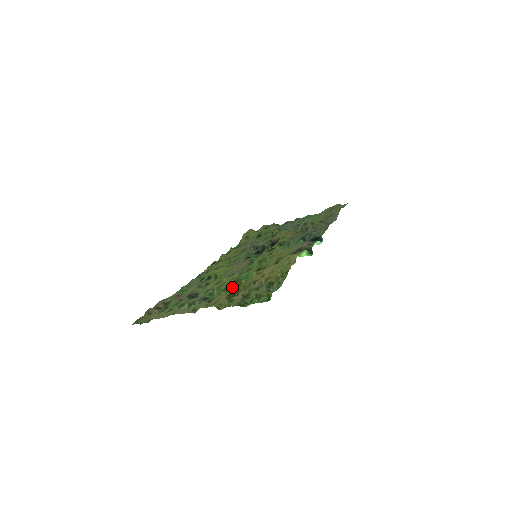
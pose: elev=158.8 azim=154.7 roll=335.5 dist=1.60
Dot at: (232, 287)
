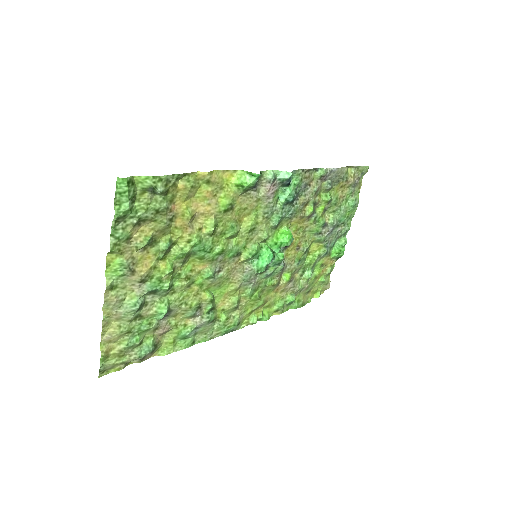
Dot at: (167, 253)
